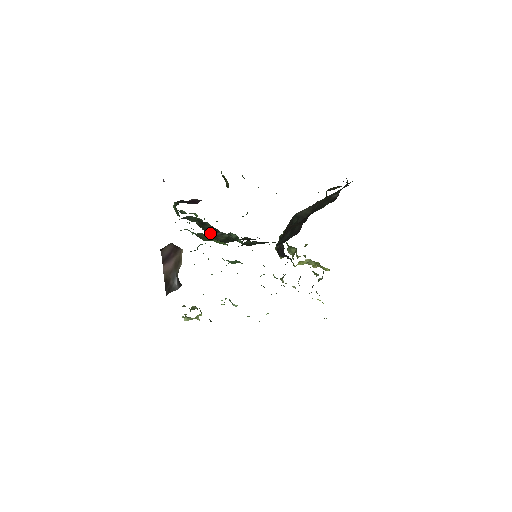
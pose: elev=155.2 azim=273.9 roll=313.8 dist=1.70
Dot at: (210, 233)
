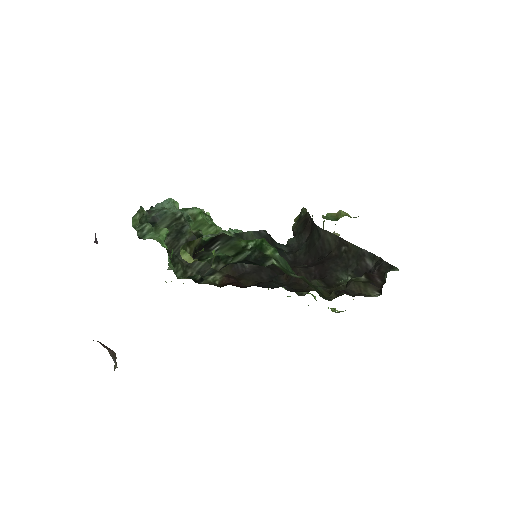
Dot at: (183, 259)
